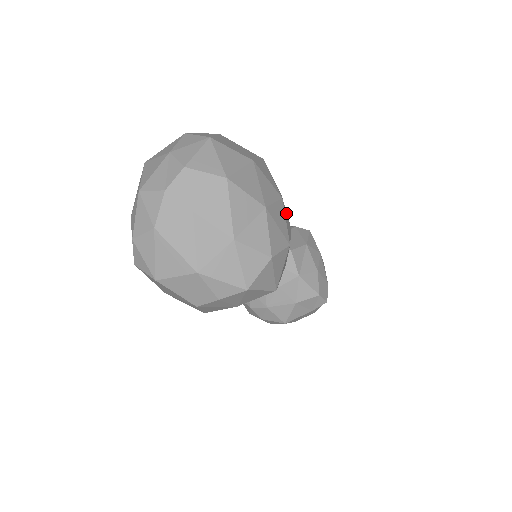
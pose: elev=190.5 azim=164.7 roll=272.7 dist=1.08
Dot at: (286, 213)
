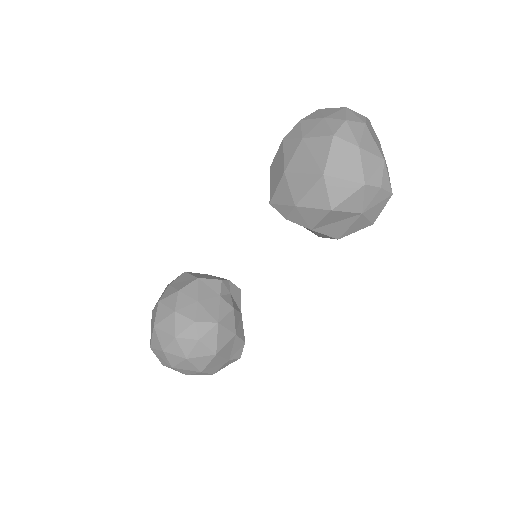
Dot at: occluded
